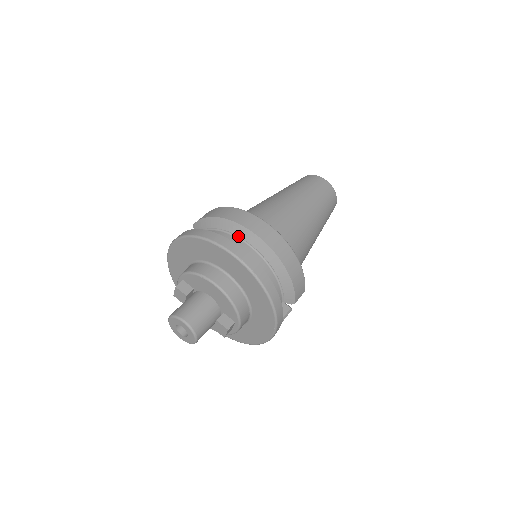
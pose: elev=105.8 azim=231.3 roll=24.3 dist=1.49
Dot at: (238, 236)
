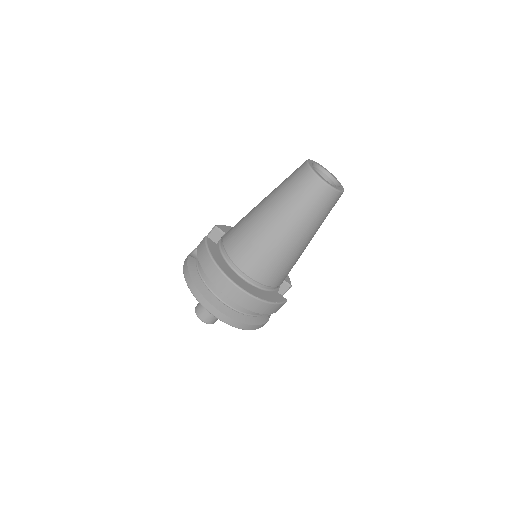
Dot at: occluded
